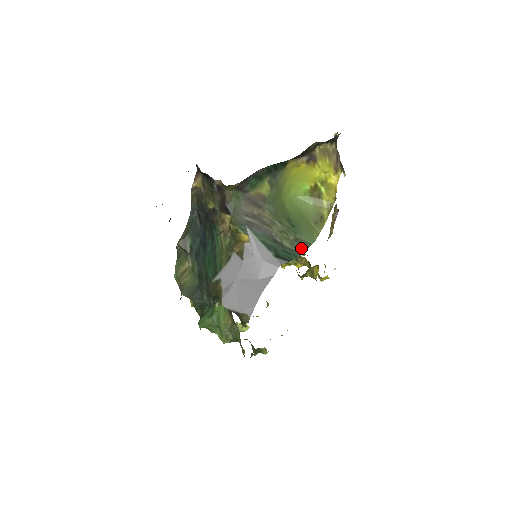
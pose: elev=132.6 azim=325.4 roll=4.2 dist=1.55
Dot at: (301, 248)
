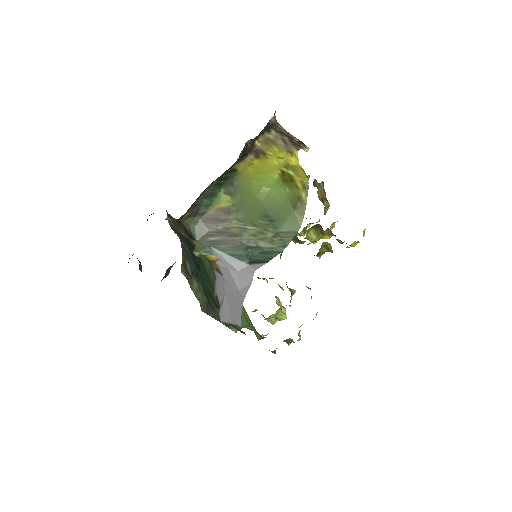
Dot at: (284, 241)
